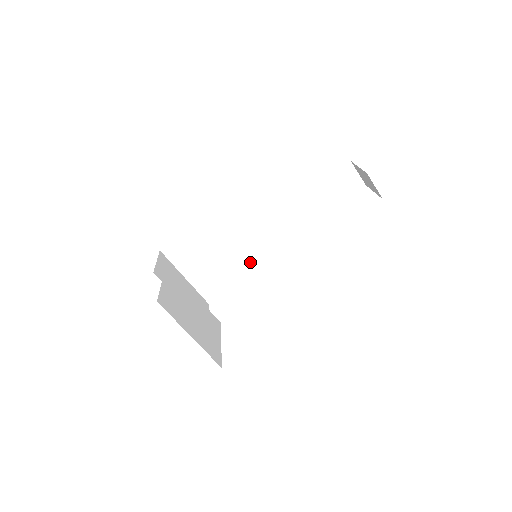
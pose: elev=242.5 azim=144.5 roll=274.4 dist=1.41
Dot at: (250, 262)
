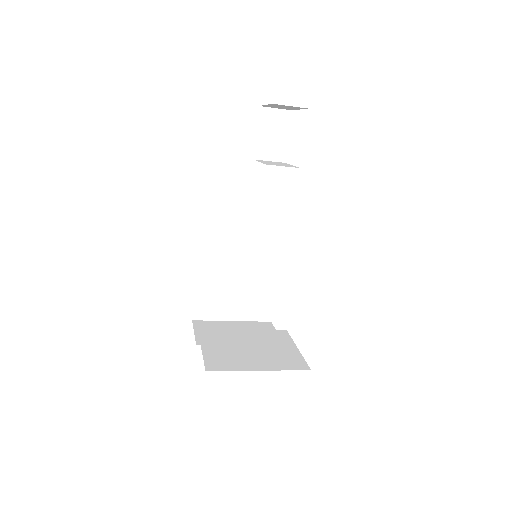
Dot at: (266, 261)
